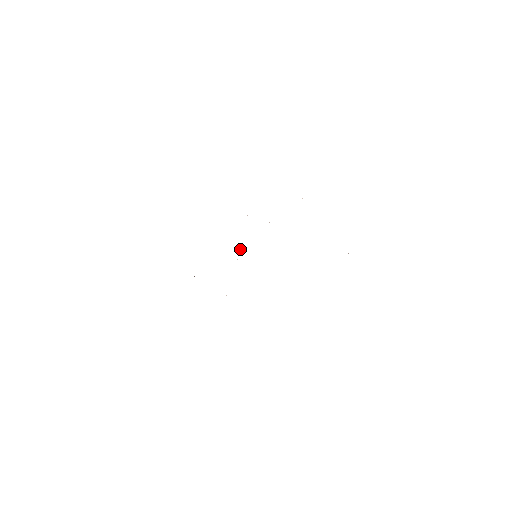
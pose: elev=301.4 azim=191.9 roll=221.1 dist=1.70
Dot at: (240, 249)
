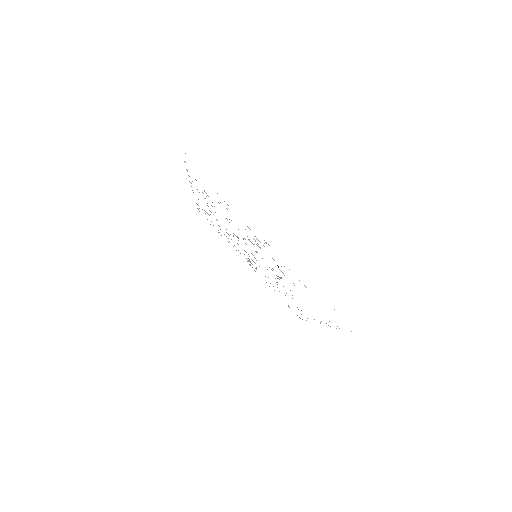
Dot at: occluded
